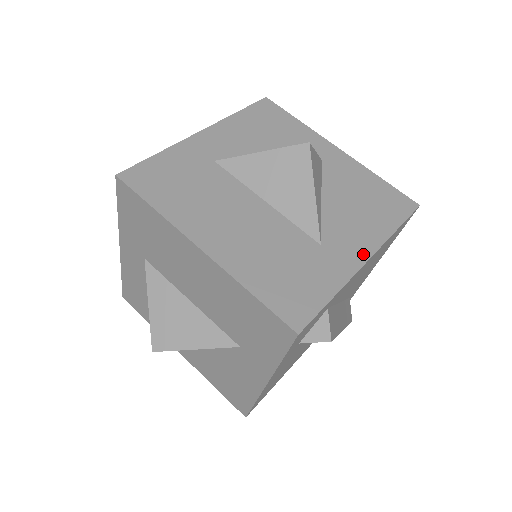
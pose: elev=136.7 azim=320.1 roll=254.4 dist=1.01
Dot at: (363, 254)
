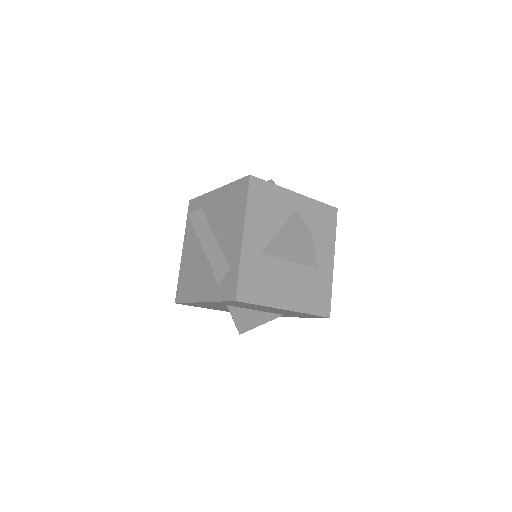
Dot at: (331, 260)
